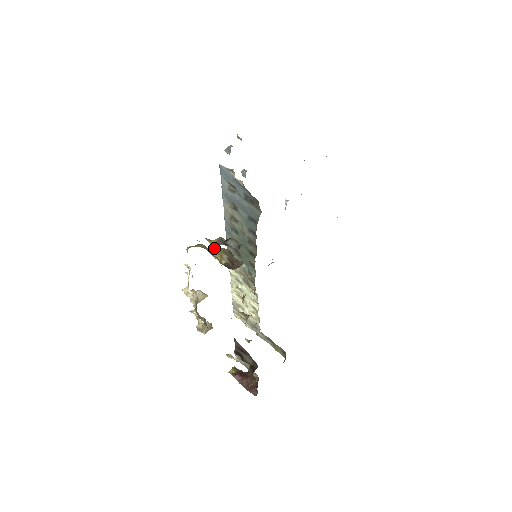
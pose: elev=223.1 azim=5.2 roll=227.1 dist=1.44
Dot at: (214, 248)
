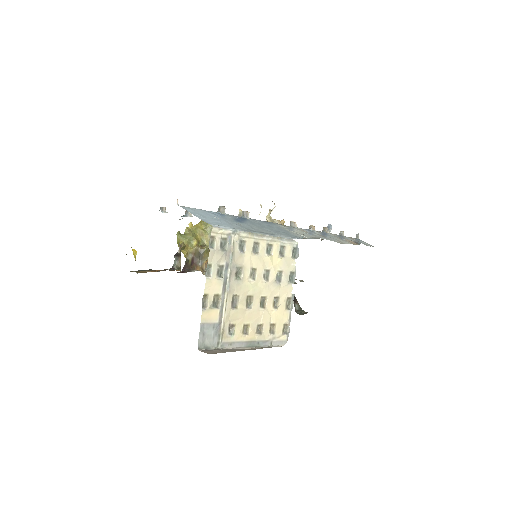
Dot at: occluded
